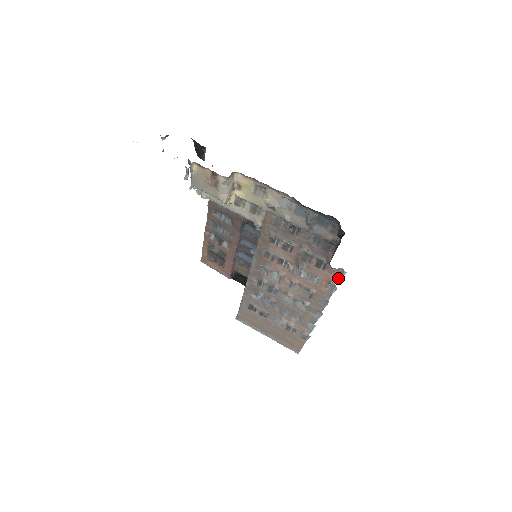
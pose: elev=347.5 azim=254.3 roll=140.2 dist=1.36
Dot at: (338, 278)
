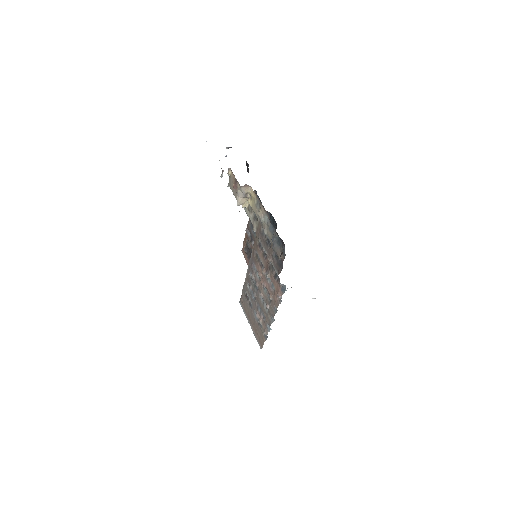
Dot at: (282, 292)
